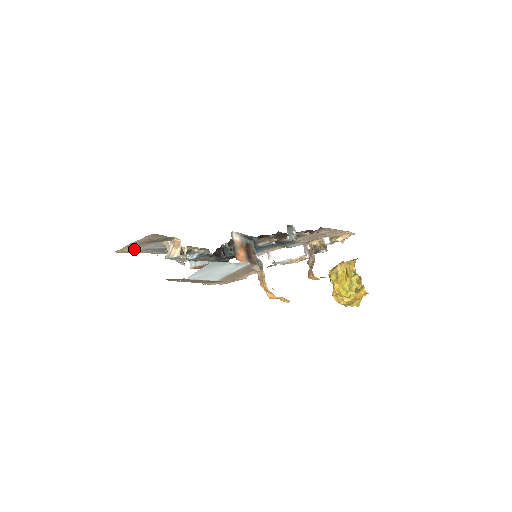
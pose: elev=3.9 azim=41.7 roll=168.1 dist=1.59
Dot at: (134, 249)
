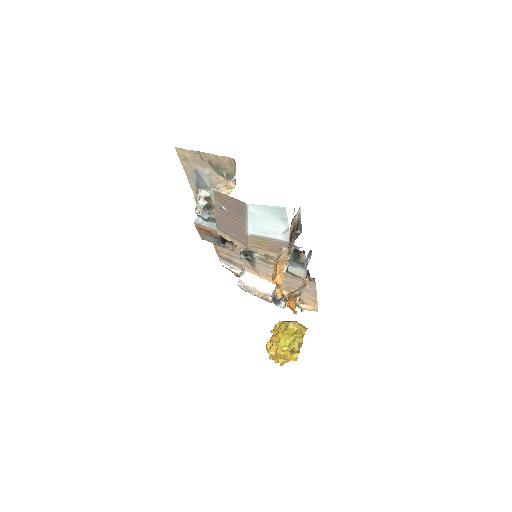
Dot at: (191, 161)
